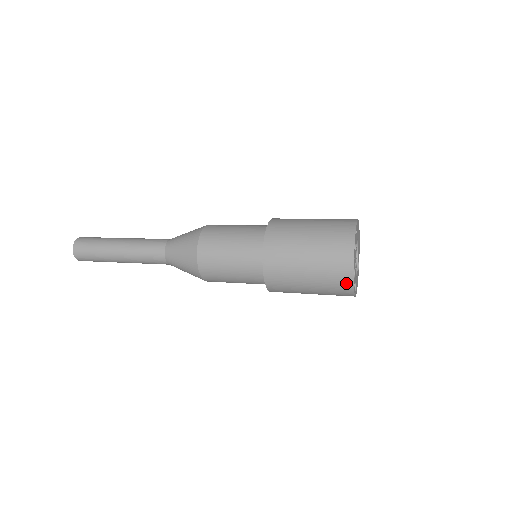
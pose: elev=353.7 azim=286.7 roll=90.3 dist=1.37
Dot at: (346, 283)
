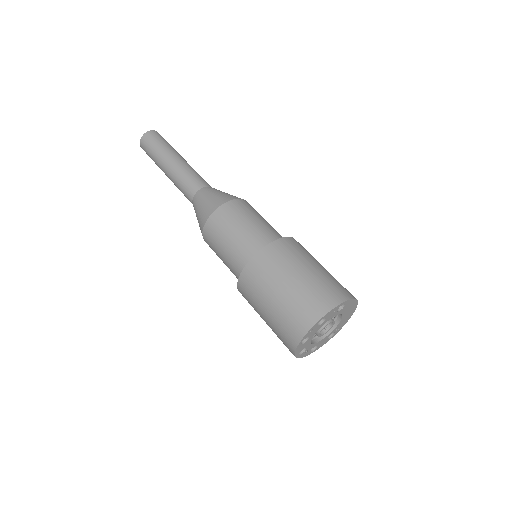
Dot at: (291, 342)
